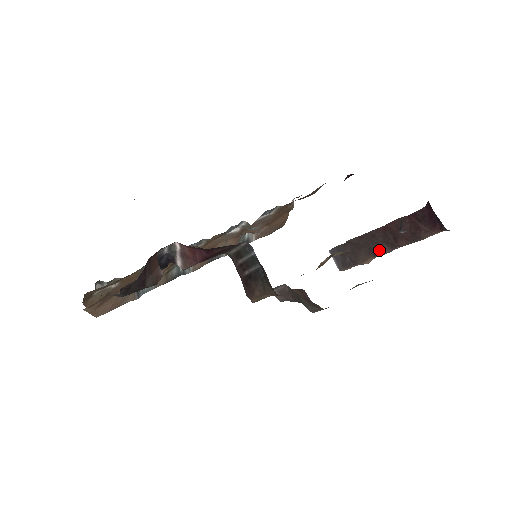
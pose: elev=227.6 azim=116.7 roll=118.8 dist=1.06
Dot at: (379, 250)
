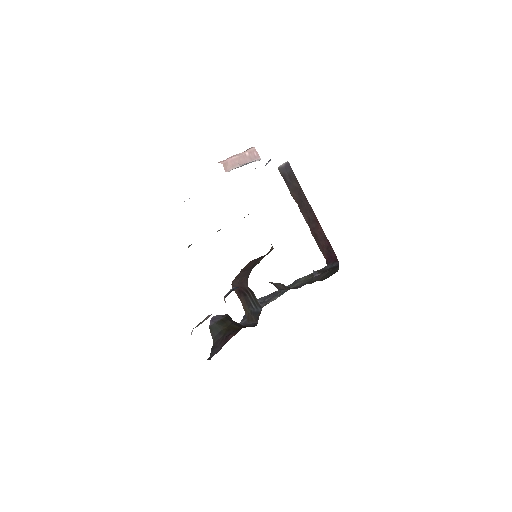
Dot at: (303, 213)
